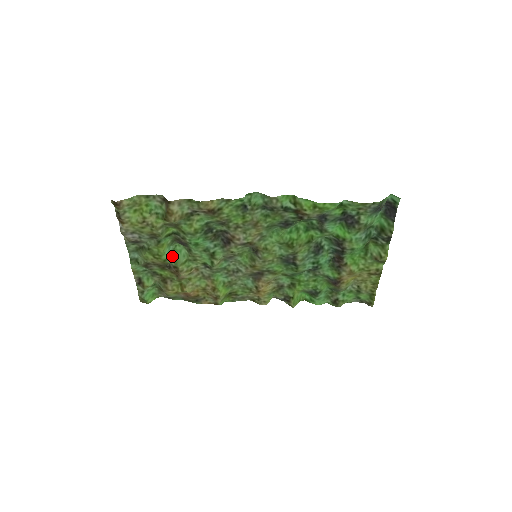
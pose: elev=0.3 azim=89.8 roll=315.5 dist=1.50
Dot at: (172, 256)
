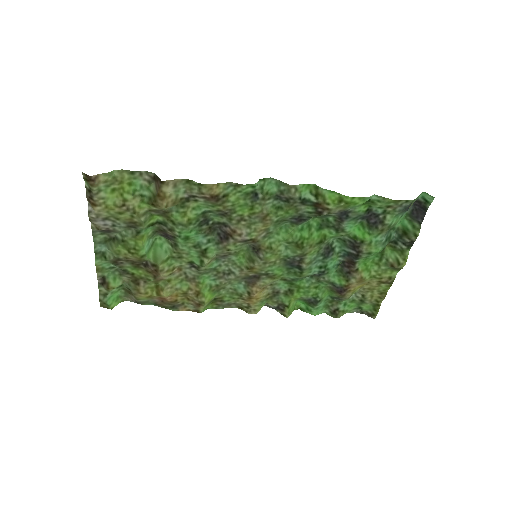
Dot at: (151, 251)
